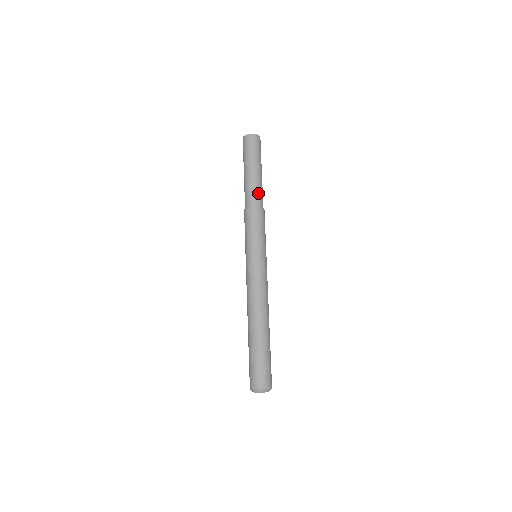
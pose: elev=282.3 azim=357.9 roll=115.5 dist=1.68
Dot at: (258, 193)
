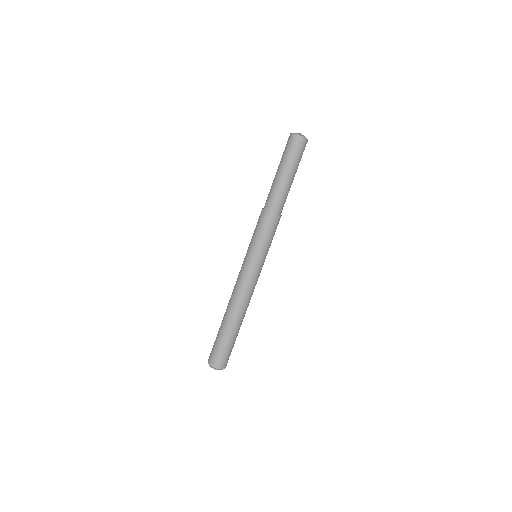
Dot at: (274, 197)
